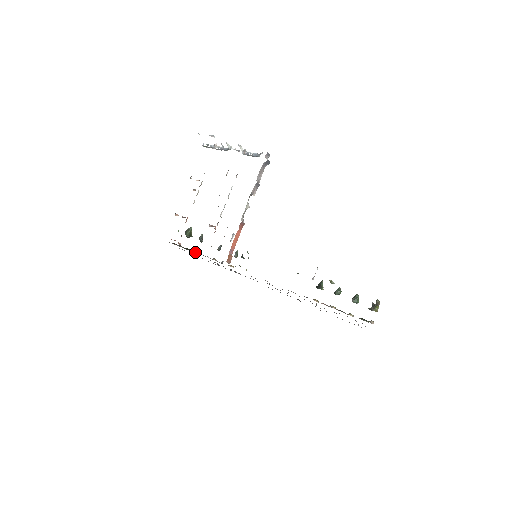
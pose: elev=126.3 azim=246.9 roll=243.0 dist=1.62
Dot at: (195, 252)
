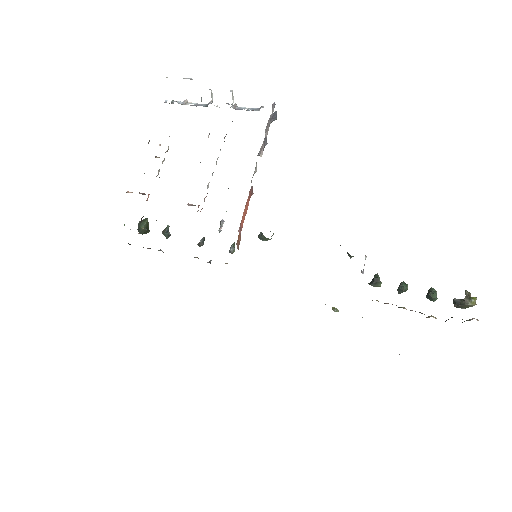
Dot at: (160, 250)
